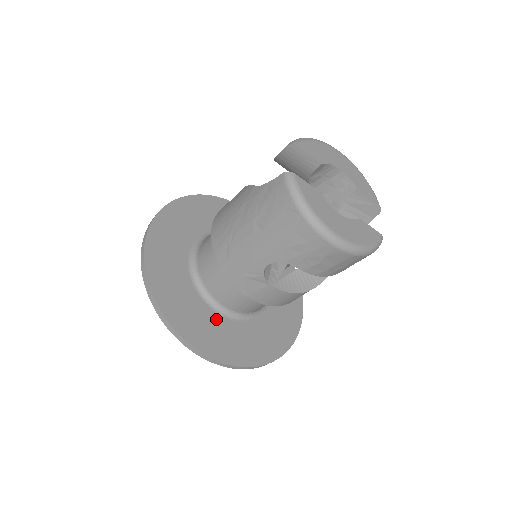
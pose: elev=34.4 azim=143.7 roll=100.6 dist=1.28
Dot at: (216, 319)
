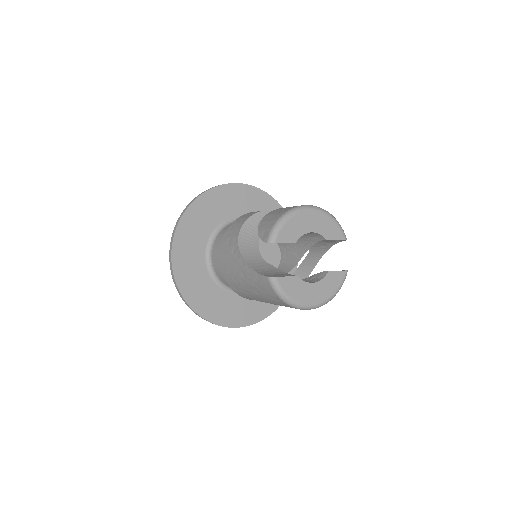
Dot at: (237, 299)
